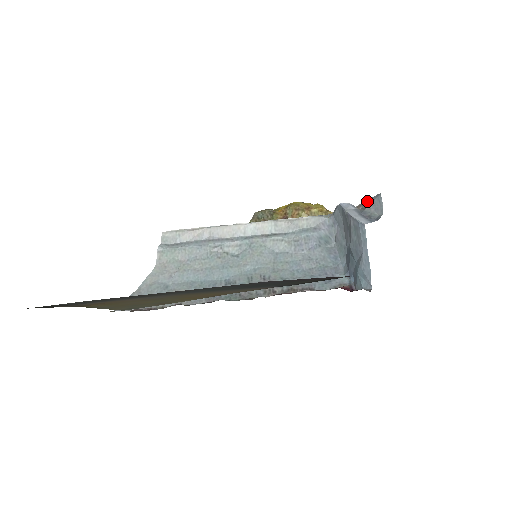
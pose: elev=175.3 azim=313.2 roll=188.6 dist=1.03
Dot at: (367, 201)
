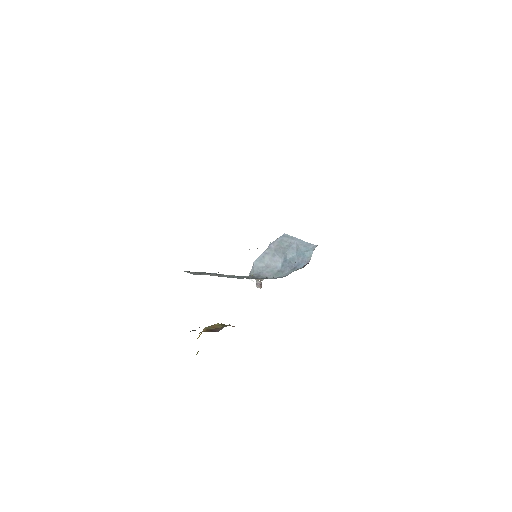
Dot at: occluded
